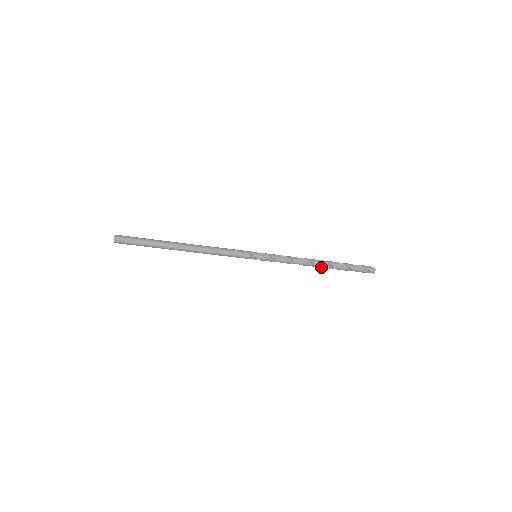
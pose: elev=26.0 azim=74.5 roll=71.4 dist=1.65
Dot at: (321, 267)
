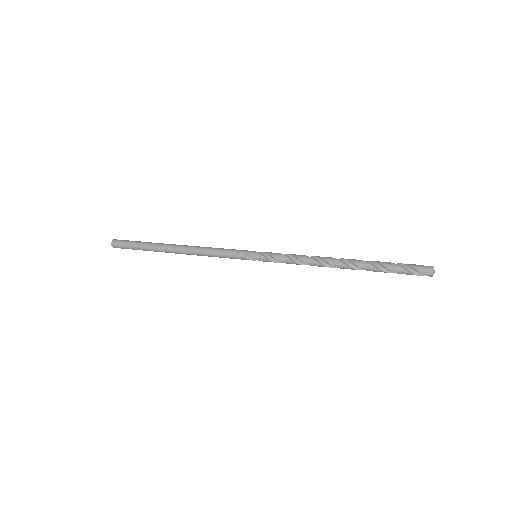
Dot at: (344, 268)
